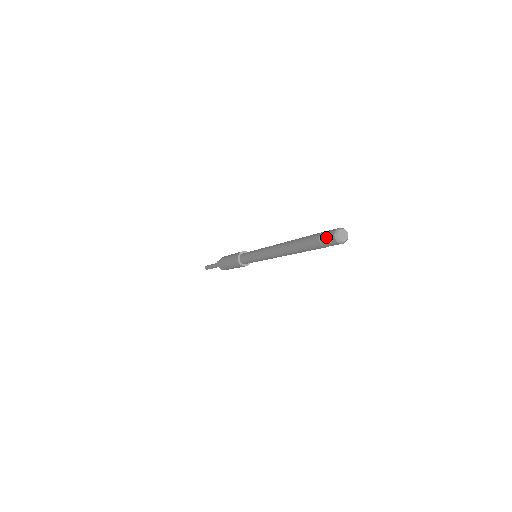
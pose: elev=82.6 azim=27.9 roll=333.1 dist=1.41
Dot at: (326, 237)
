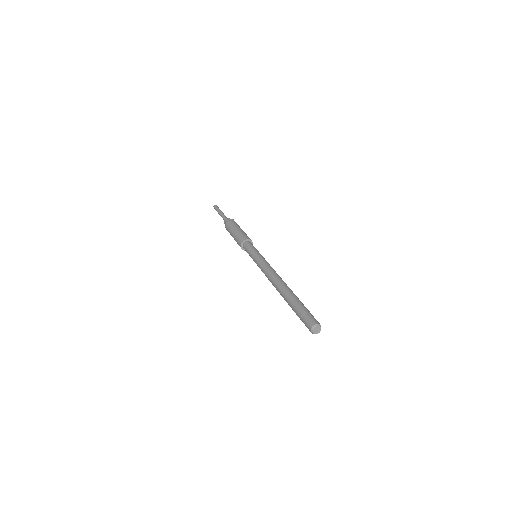
Dot at: (306, 321)
